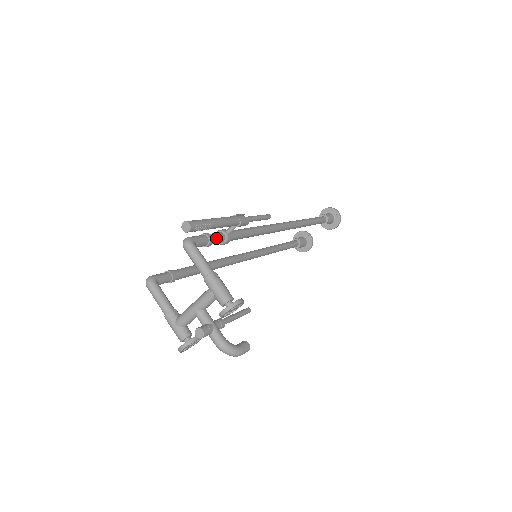
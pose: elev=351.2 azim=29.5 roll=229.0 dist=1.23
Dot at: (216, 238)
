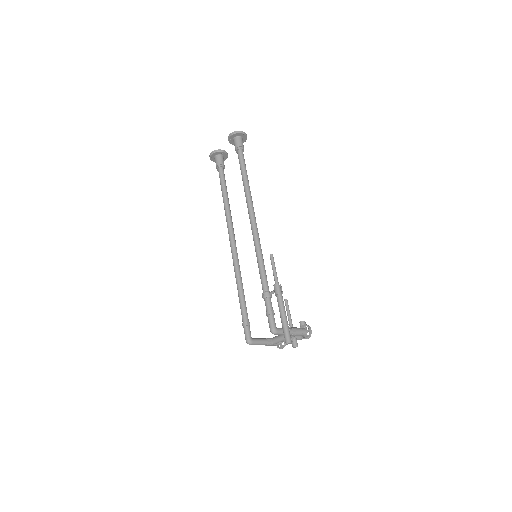
Dot at: occluded
